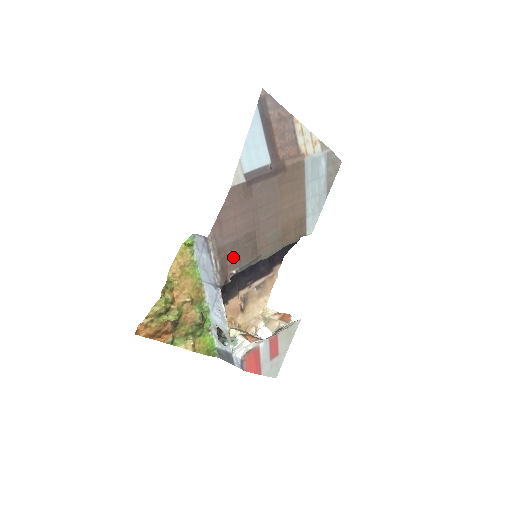
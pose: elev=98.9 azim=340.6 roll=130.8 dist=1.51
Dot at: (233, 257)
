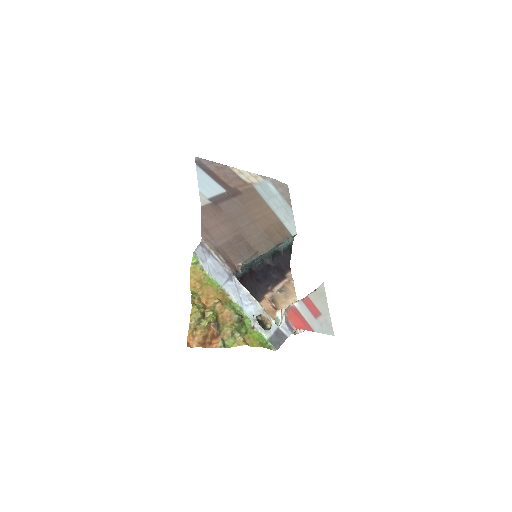
Dot at: (233, 254)
